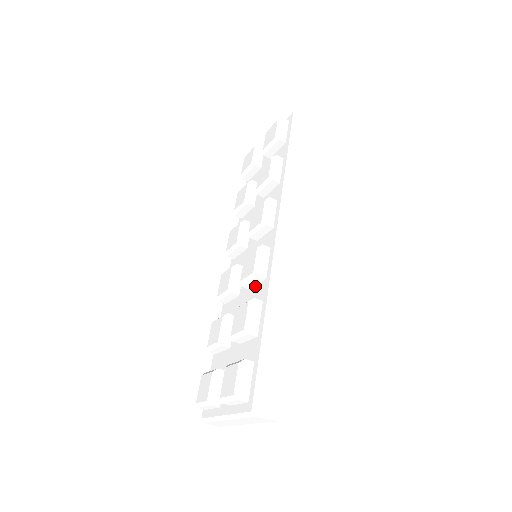
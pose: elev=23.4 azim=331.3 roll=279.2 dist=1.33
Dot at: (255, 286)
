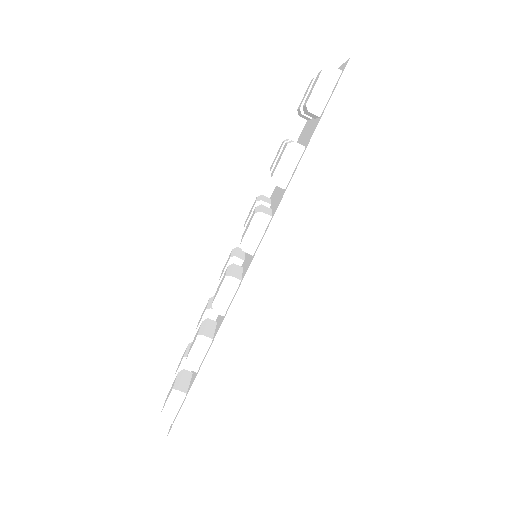
Dot at: occluded
